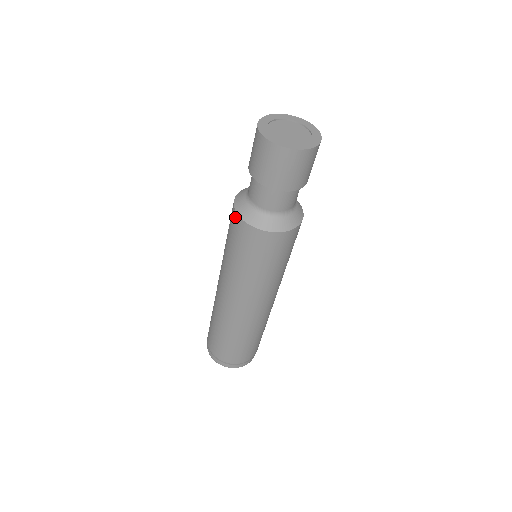
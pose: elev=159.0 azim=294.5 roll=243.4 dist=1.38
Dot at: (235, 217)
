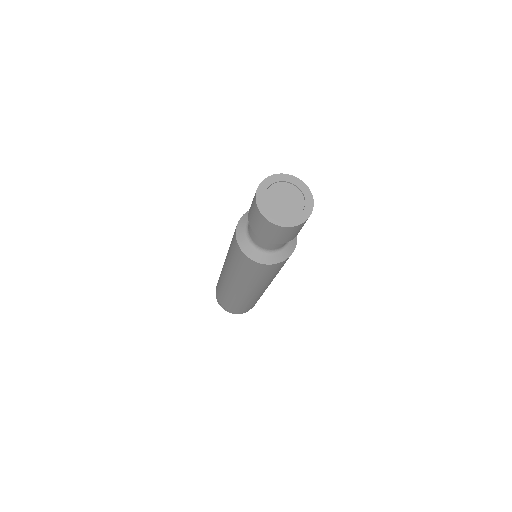
Dot at: (235, 241)
